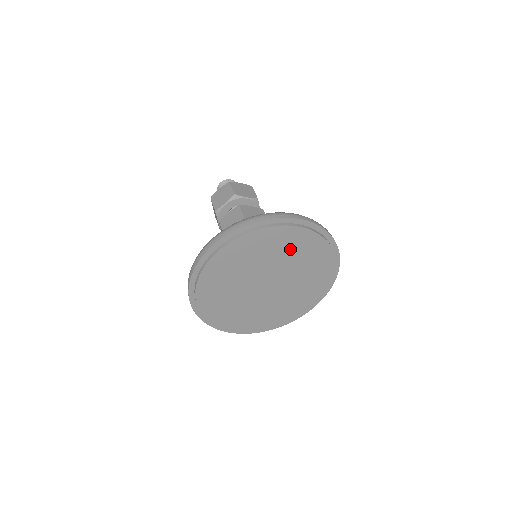
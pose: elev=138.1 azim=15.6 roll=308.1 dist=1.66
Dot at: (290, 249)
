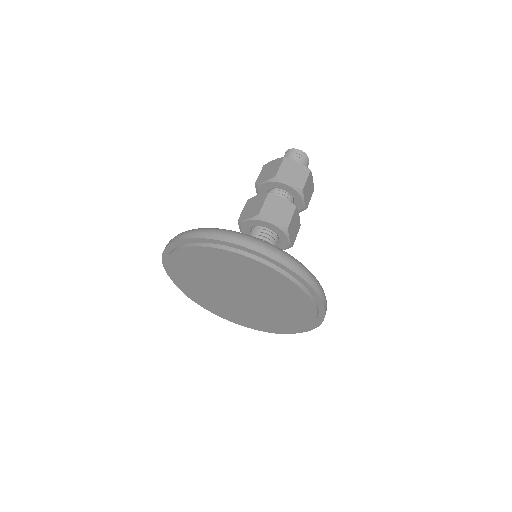
Dot at: (258, 278)
